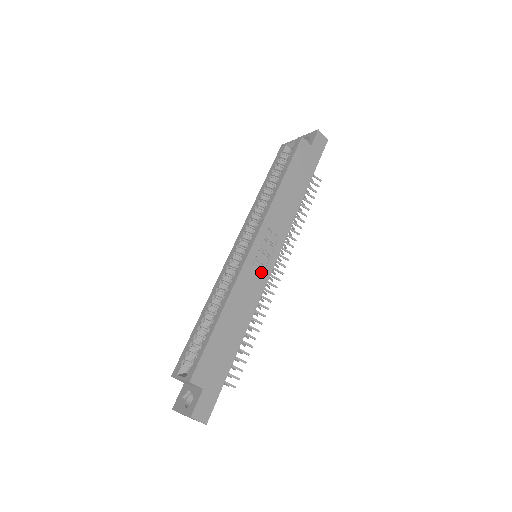
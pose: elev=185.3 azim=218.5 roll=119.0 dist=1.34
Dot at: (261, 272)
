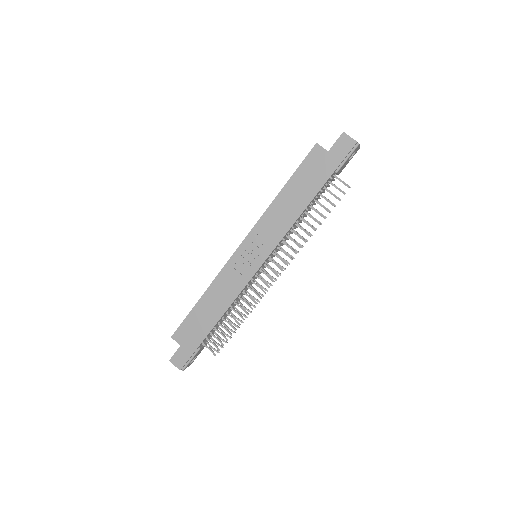
Dot at: (245, 271)
